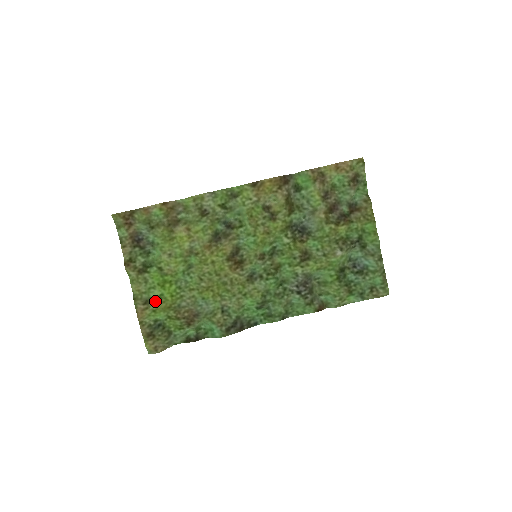
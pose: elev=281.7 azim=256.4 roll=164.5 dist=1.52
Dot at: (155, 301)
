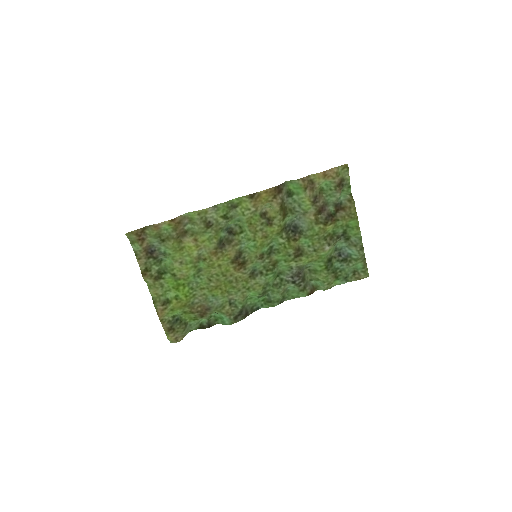
Dot at: (172, 302)
